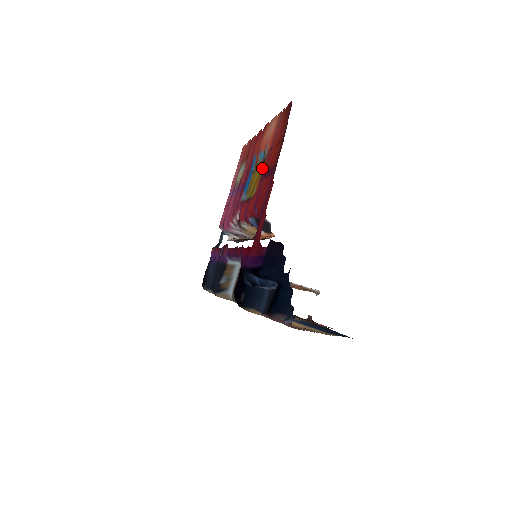
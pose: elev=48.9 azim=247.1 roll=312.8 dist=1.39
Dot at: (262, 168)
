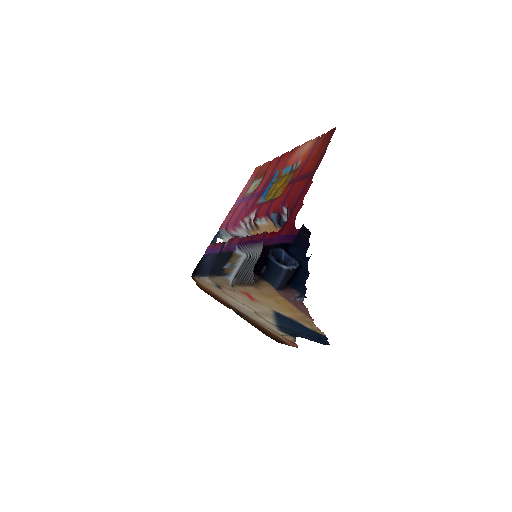
Dot at: (289, 177)
